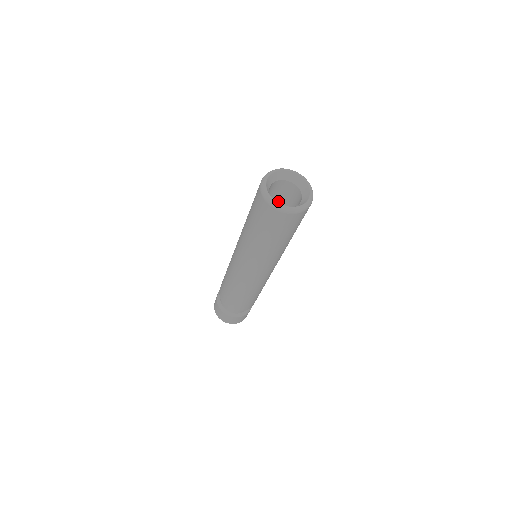
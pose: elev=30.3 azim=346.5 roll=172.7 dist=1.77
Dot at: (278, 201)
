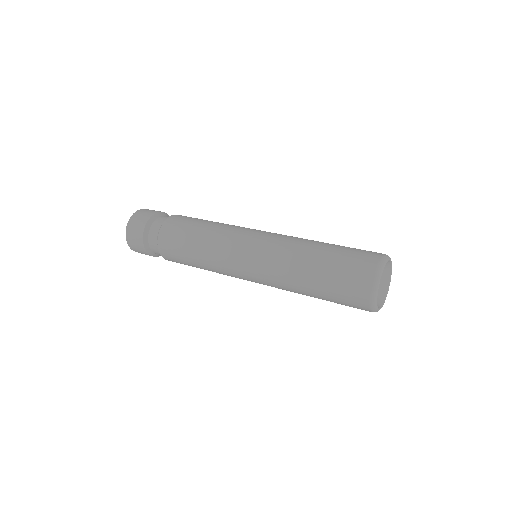
Dot at: occluded
